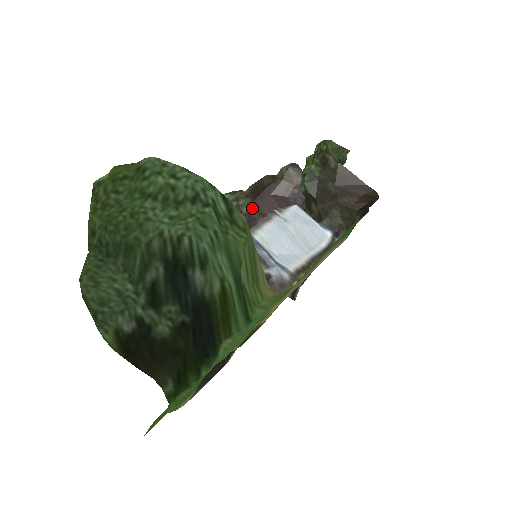
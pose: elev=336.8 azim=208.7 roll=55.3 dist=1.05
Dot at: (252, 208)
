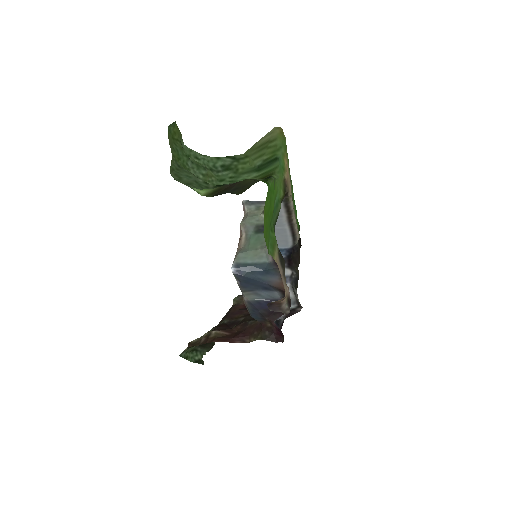
Dot at: (229, 320)
